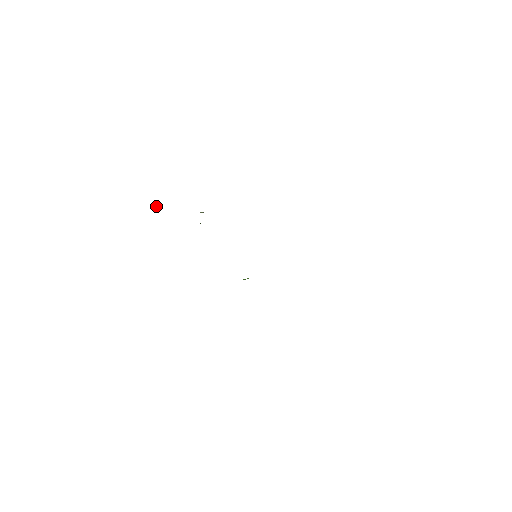
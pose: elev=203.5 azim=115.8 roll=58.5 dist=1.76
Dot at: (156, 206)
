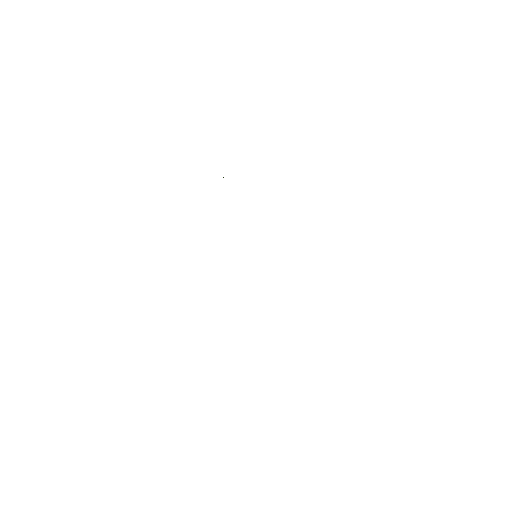
Dot at: occluded
